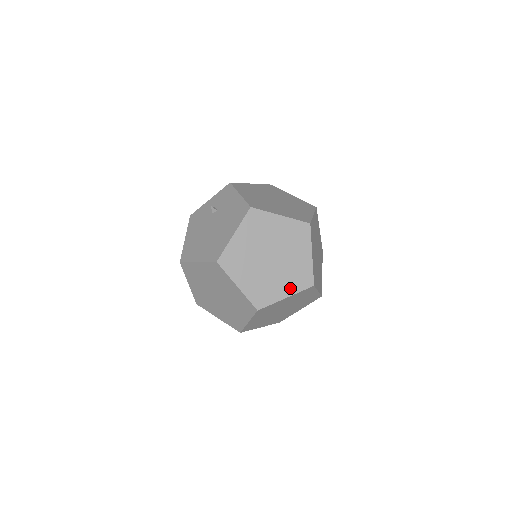
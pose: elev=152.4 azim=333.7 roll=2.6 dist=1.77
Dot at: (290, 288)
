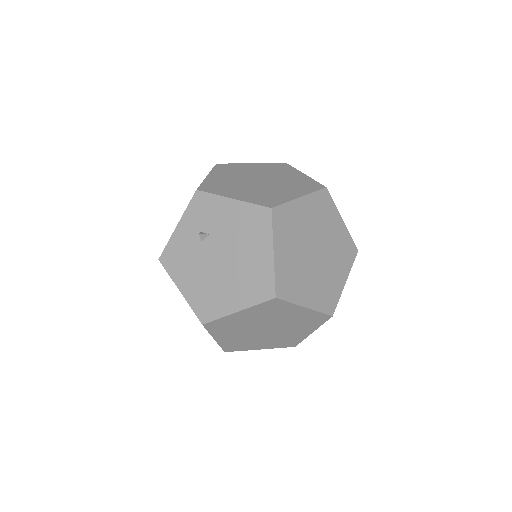
Dot at: (344, 270)
